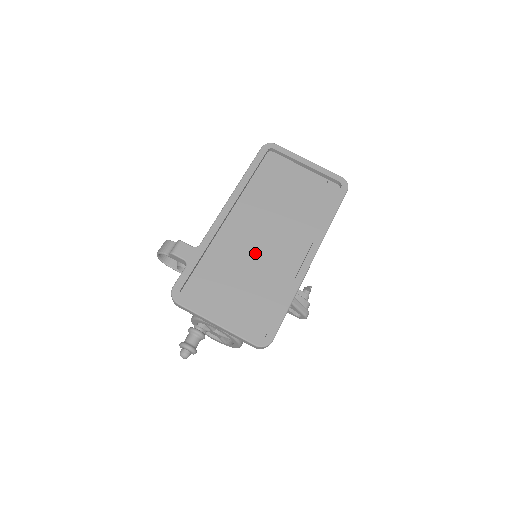
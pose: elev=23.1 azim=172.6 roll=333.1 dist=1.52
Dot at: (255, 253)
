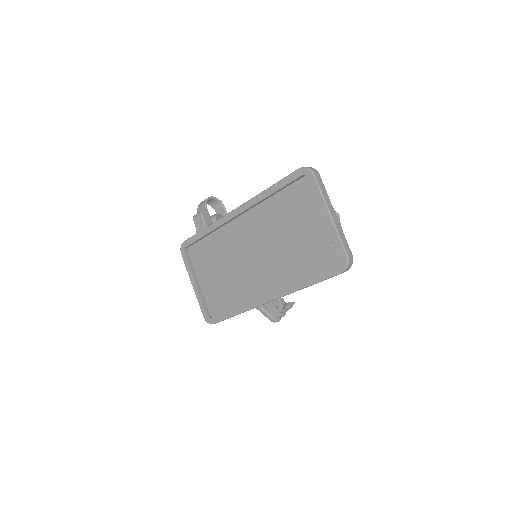
Dot at: (240, 260)
